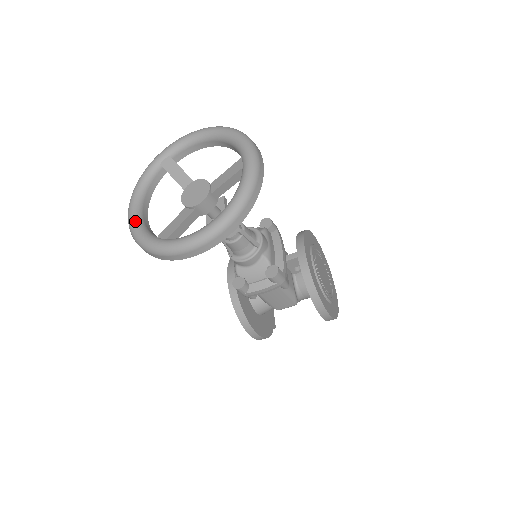
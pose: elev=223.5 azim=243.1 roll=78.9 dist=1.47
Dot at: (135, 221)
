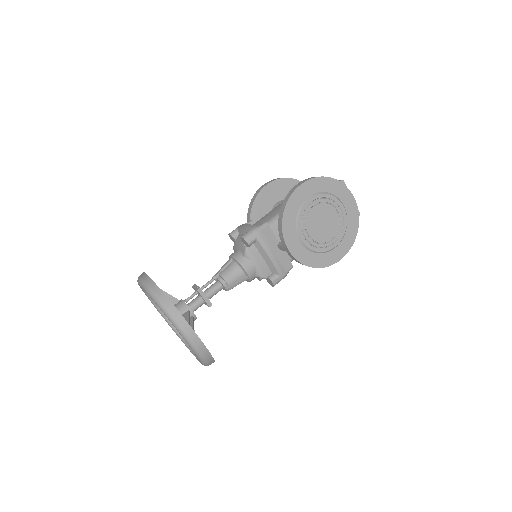
Dot at: occluded
